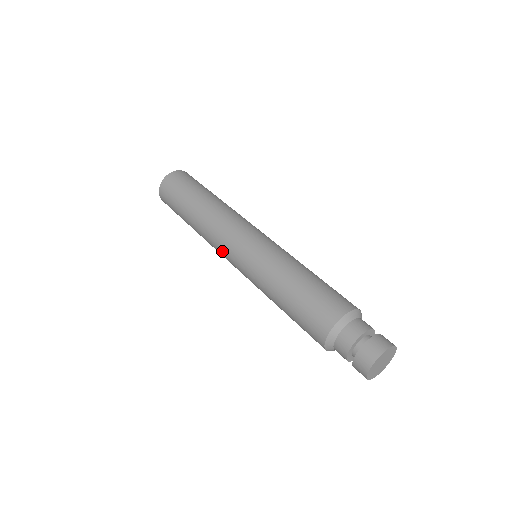
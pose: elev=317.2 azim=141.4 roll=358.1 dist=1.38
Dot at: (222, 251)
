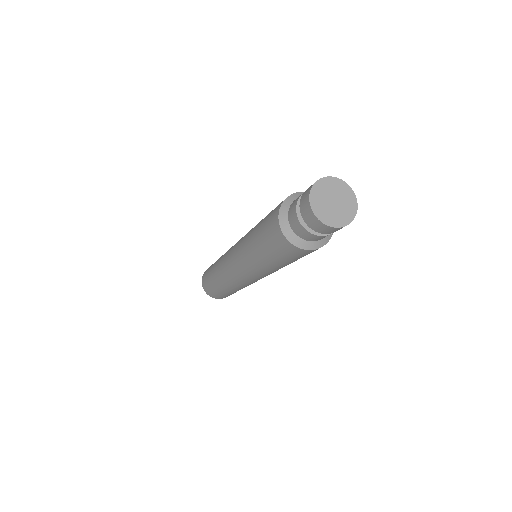
Dot at: (233, 276)
